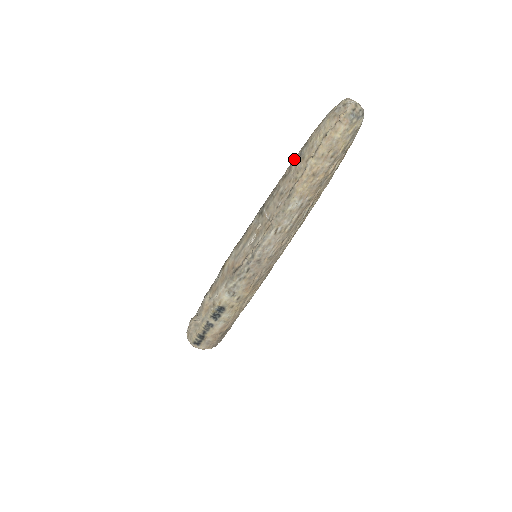
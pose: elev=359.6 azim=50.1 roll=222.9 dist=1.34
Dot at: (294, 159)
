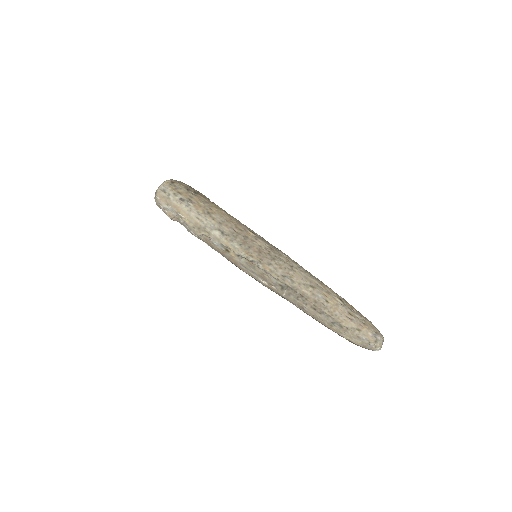
Dot at: (328, 316)
